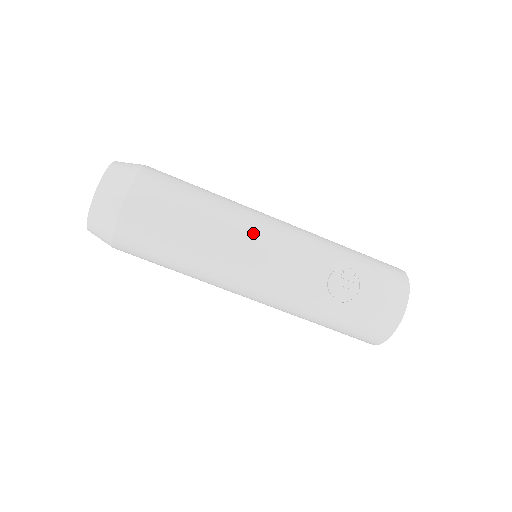
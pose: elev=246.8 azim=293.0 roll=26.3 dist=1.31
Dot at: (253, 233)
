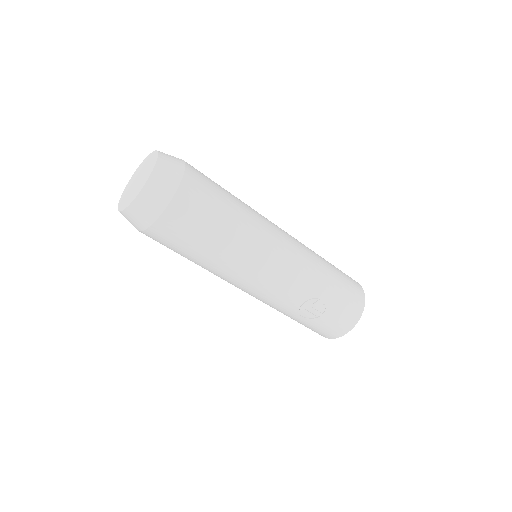
Dot at: (259, 262)
